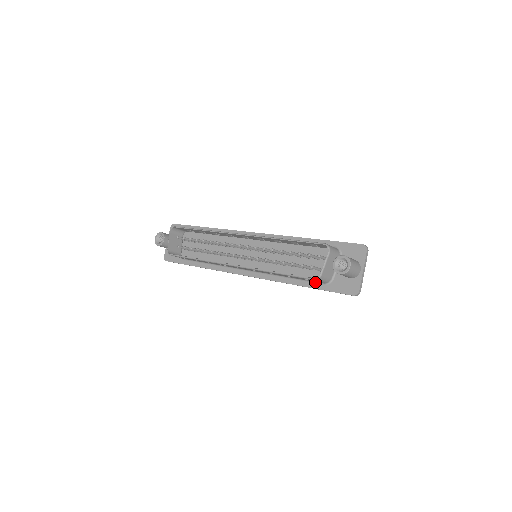
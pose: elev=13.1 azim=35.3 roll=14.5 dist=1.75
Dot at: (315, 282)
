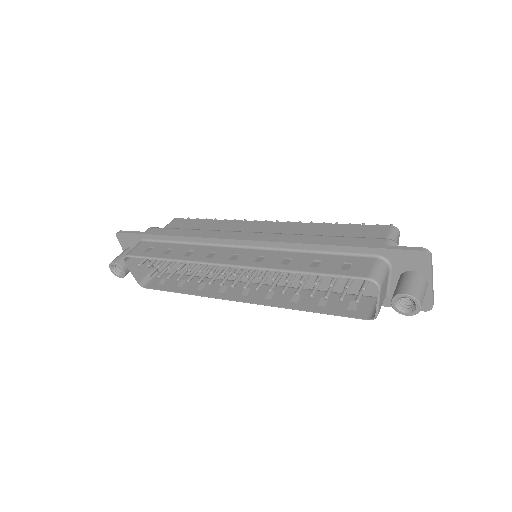
Dot at: (362, 298)
